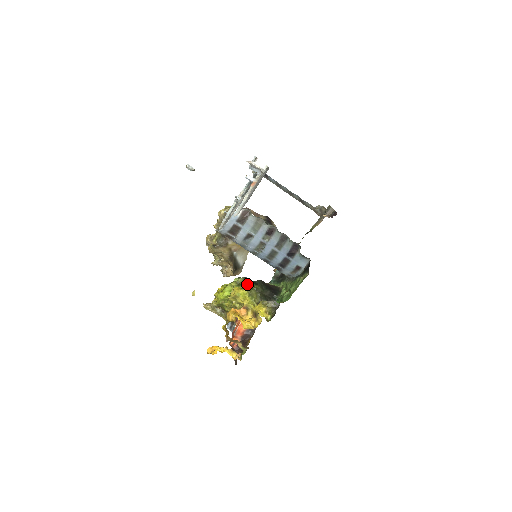
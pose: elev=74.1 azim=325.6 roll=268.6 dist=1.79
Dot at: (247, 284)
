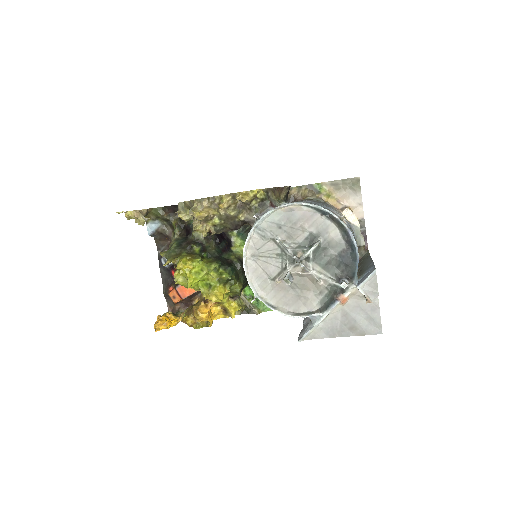
Dot at: (231, 284)
